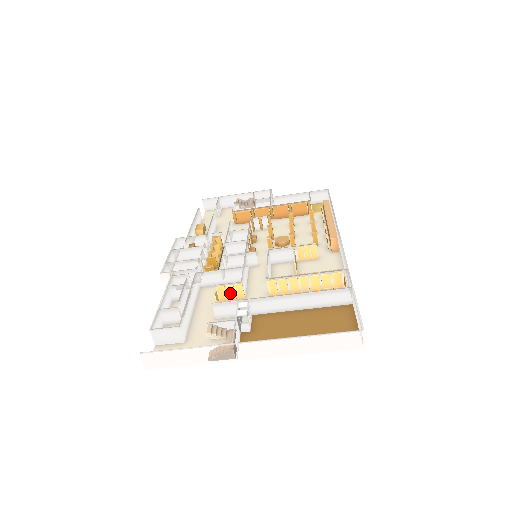
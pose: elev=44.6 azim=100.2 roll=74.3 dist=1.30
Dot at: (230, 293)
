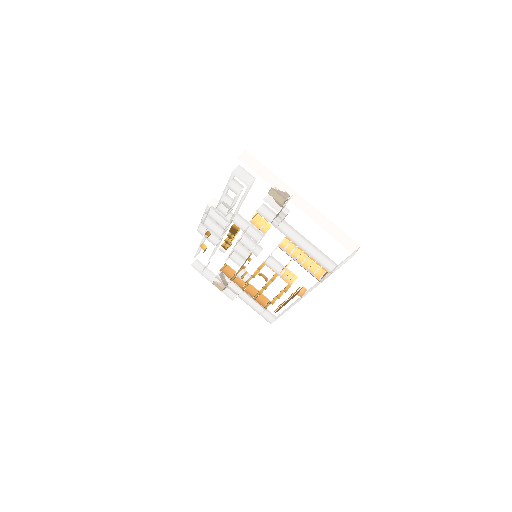
Dot at: (260, 223)
